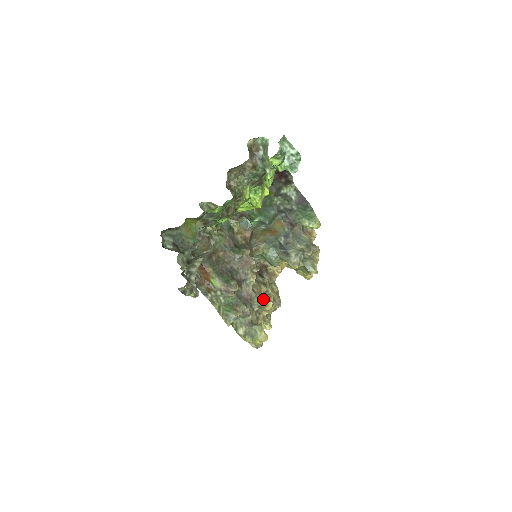
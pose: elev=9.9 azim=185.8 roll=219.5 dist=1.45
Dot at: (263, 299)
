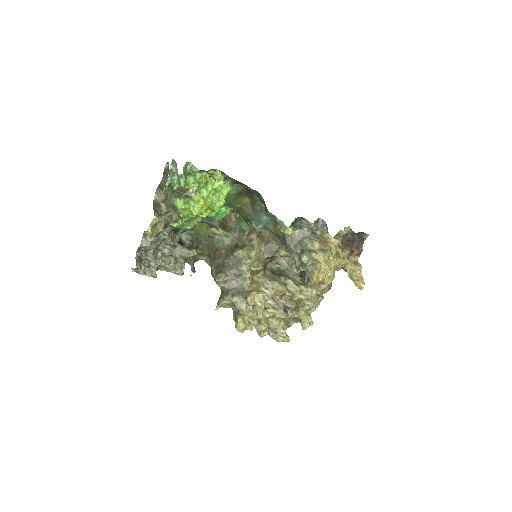
Dot at: (246, 294)
